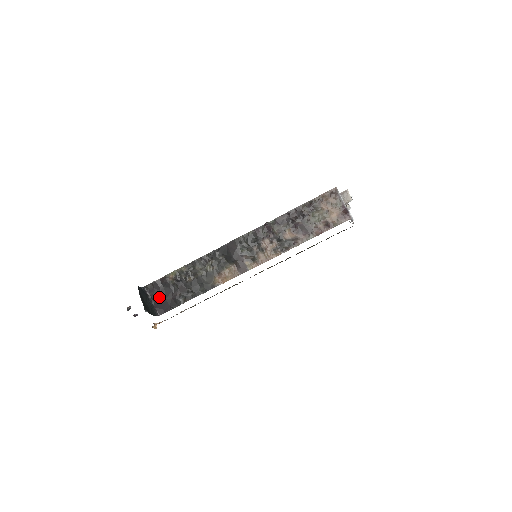
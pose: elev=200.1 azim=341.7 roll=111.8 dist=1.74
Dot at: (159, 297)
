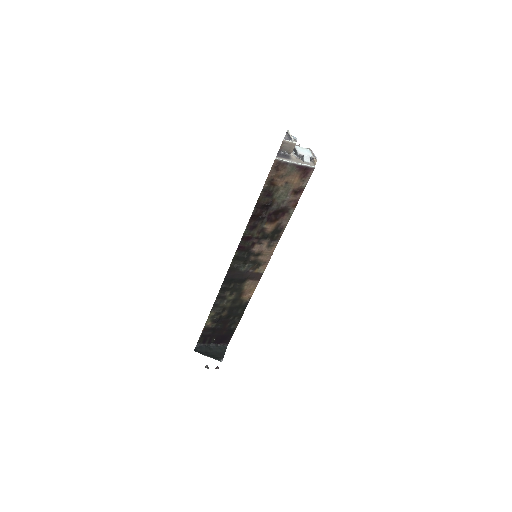
Dot at: (215, 338)
